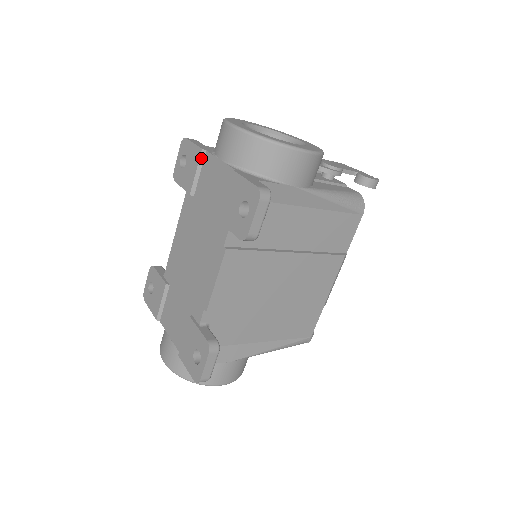
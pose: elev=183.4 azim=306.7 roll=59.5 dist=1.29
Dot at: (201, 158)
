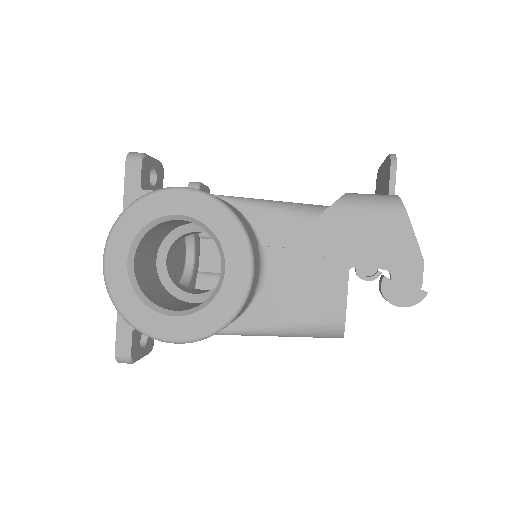
Dot at: occluded
